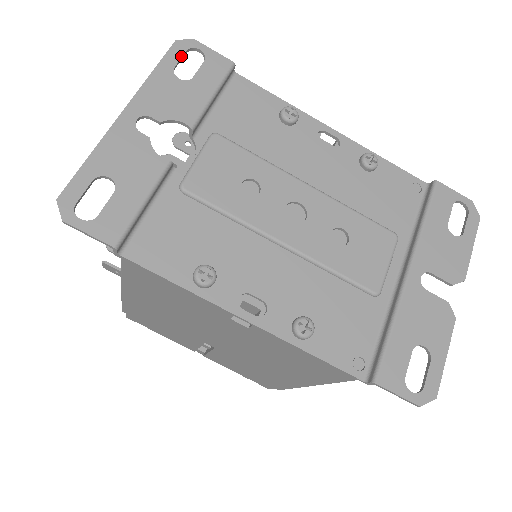
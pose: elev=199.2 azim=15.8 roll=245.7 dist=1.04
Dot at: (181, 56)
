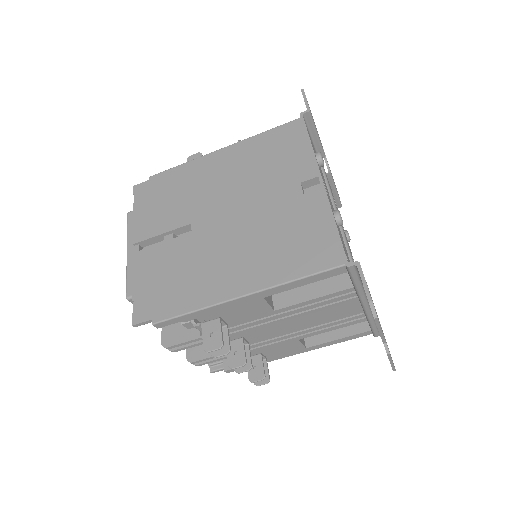
Dot at: occluded
